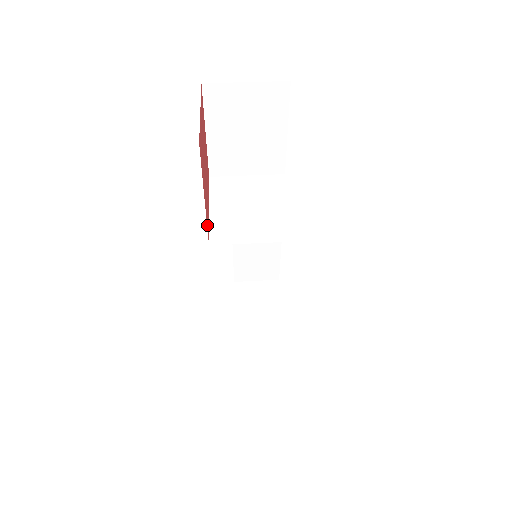
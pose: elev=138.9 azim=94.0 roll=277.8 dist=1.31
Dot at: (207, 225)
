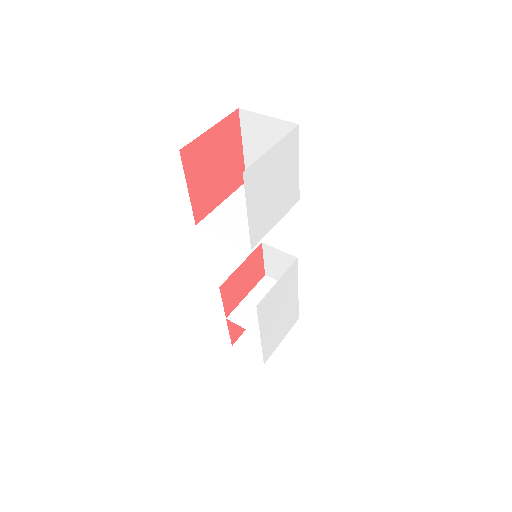
Dot at: (196, 212)
